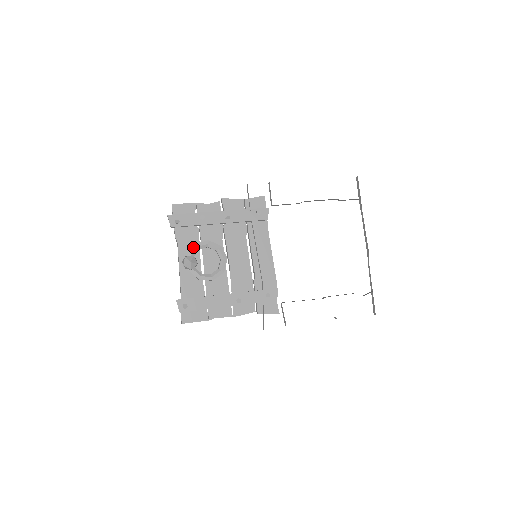
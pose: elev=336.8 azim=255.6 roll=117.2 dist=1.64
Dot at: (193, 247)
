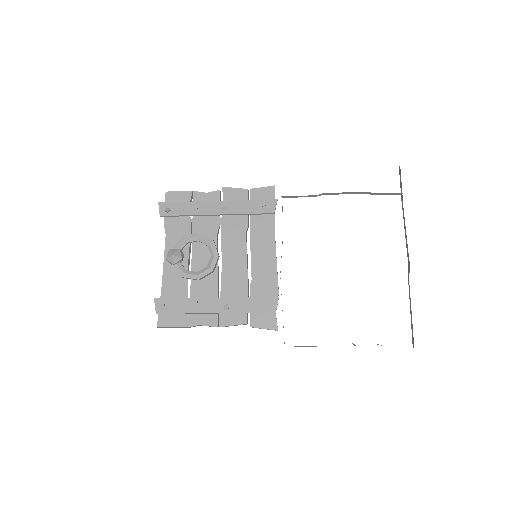
Dot at: (180, 239)
